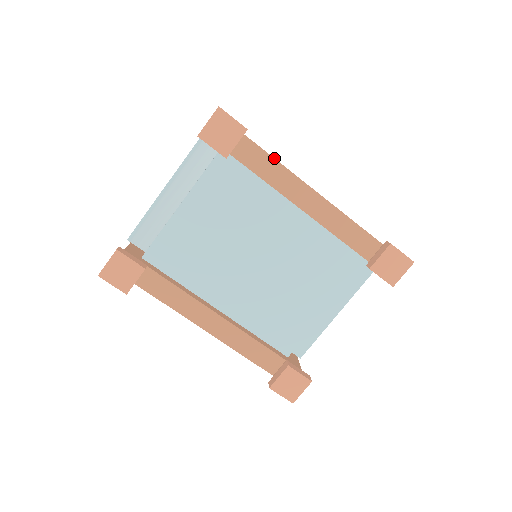
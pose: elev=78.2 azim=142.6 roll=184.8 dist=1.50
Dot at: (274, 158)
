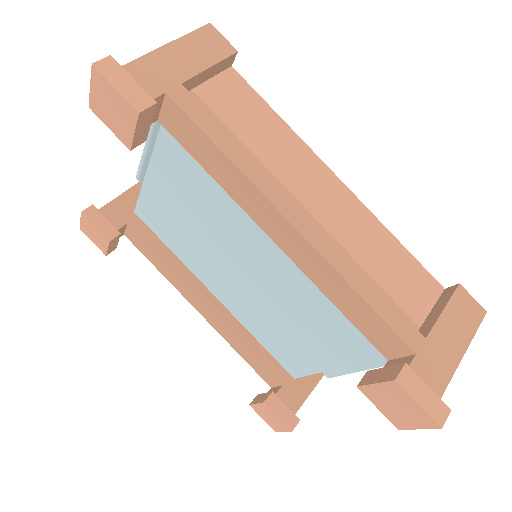
Dot at: (222, 151)
